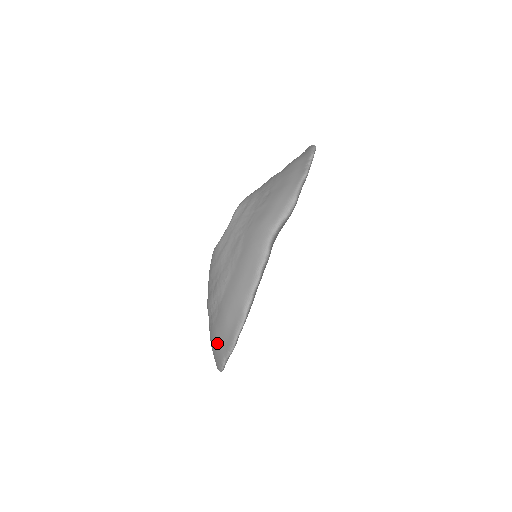
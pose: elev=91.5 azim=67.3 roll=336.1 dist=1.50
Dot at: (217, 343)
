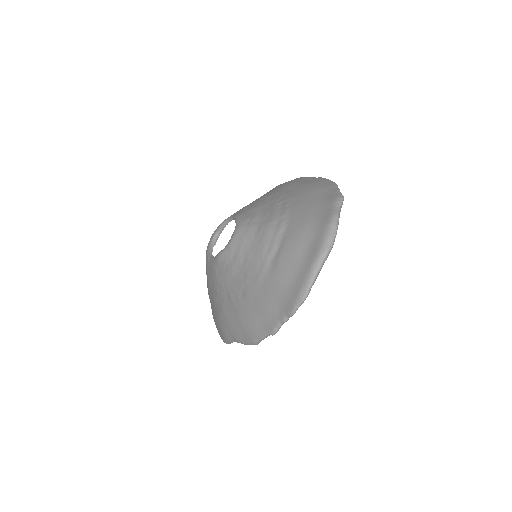
Dot at: occluded
